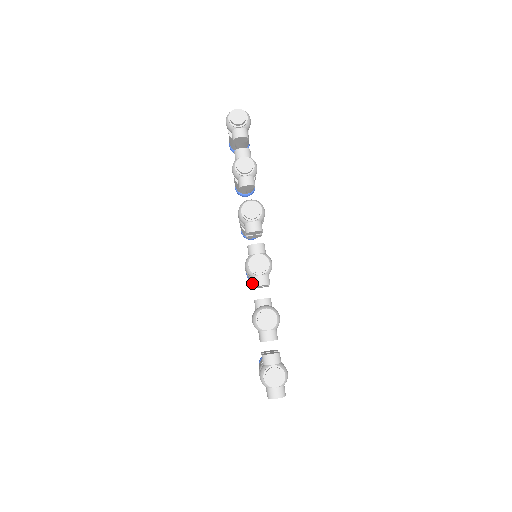
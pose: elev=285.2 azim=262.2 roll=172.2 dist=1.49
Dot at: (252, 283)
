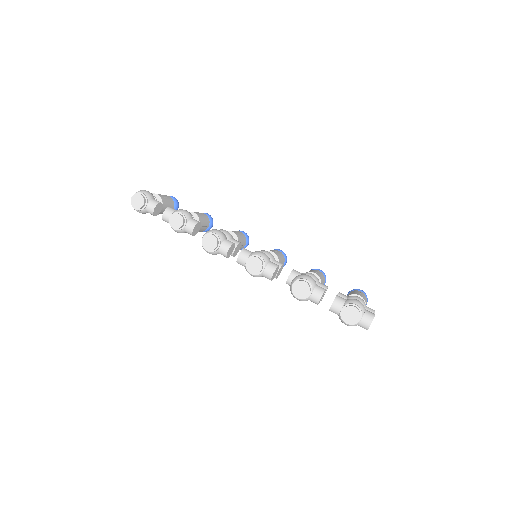
Dot at: occluded
